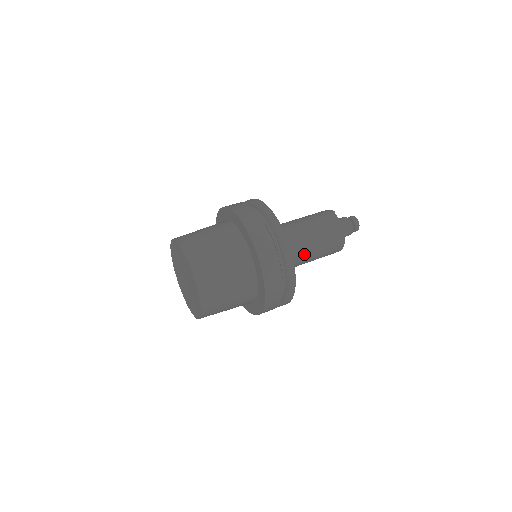
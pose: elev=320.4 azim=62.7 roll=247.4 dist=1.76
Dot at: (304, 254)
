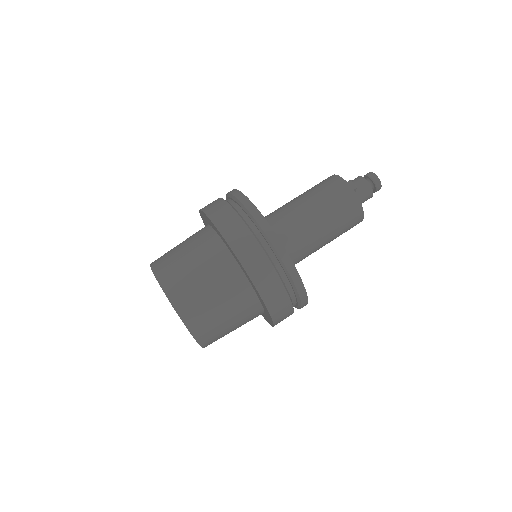
Dot at: occluded
